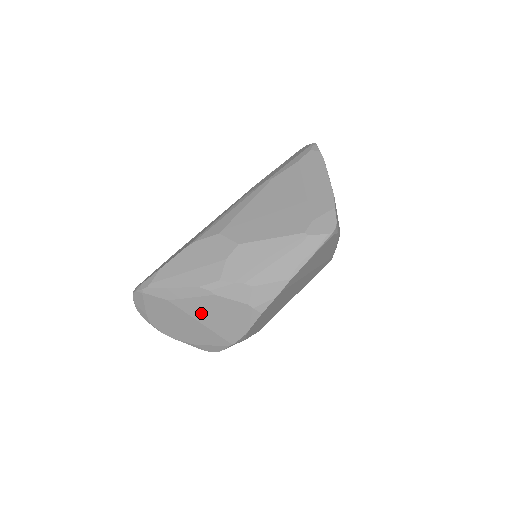
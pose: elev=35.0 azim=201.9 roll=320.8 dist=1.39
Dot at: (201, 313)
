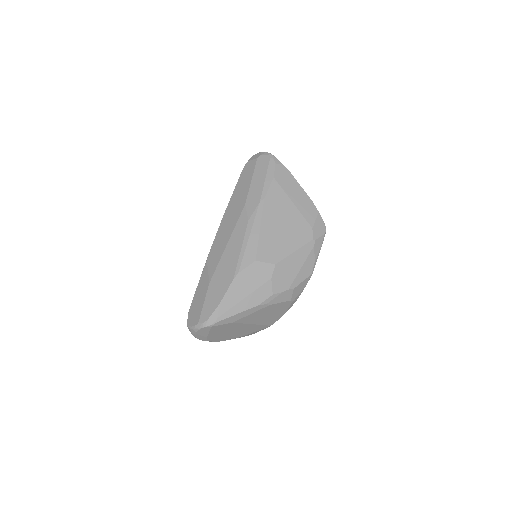
Dot at: (255, 319)
